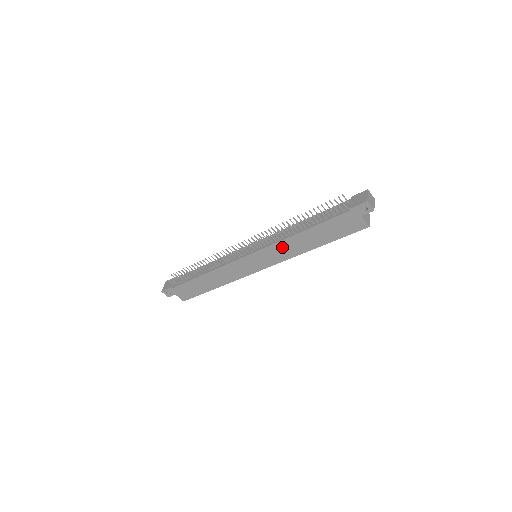
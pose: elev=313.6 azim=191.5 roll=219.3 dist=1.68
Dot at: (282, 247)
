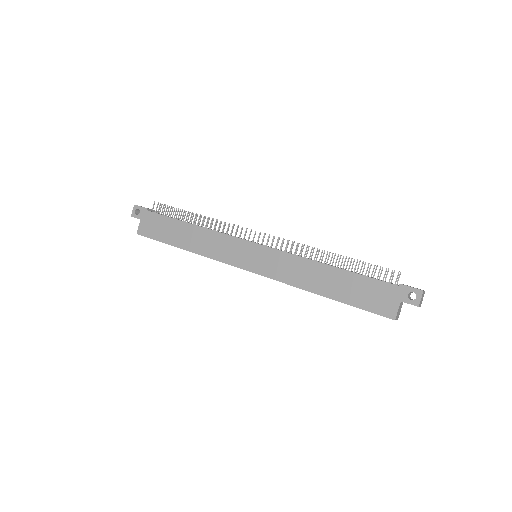
Dot at: (294, 264)
